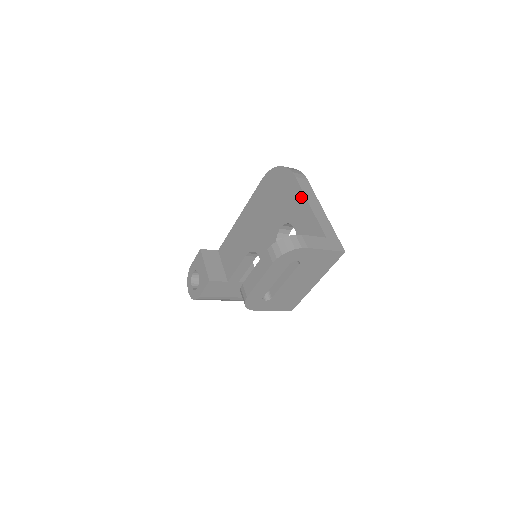
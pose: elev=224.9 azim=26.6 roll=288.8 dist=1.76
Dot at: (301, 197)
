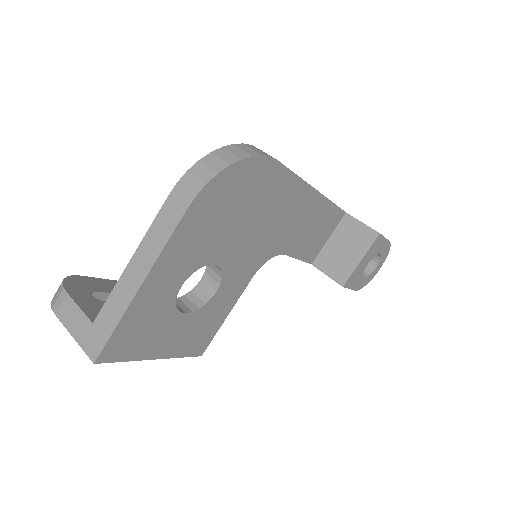
Dot at: occluded
